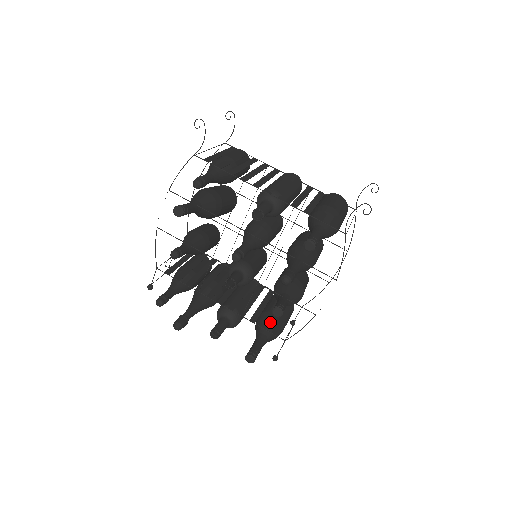
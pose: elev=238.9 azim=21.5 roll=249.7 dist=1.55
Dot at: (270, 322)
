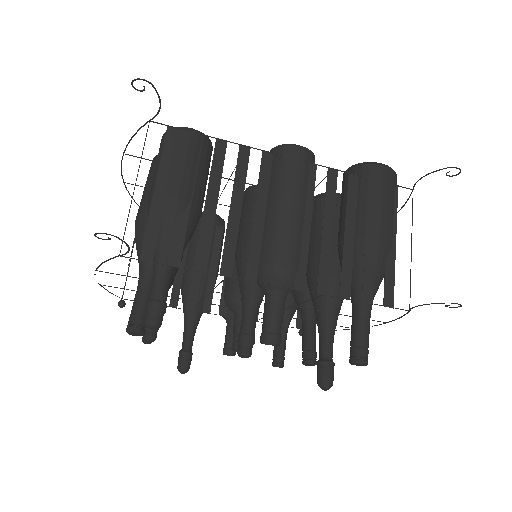
Dot at: (288, 302)
